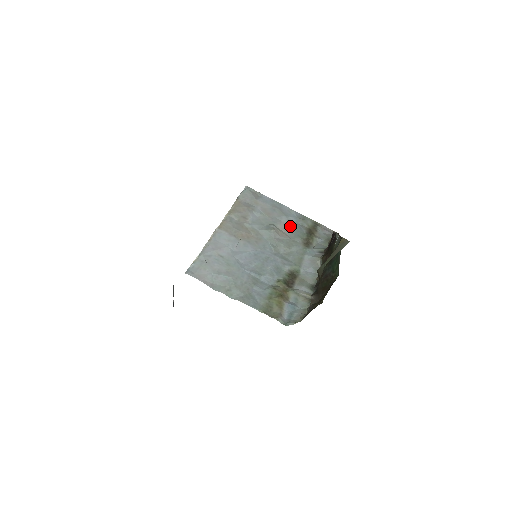
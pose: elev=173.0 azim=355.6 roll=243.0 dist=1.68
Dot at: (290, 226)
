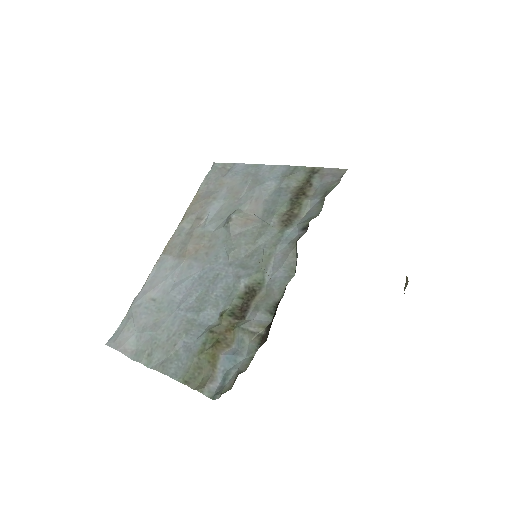
Dot at: (265, 199)
